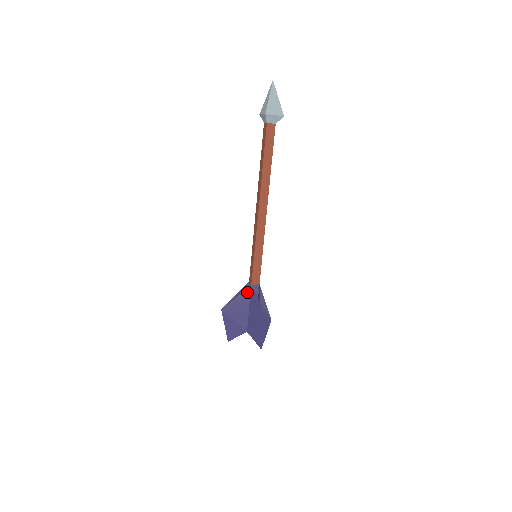
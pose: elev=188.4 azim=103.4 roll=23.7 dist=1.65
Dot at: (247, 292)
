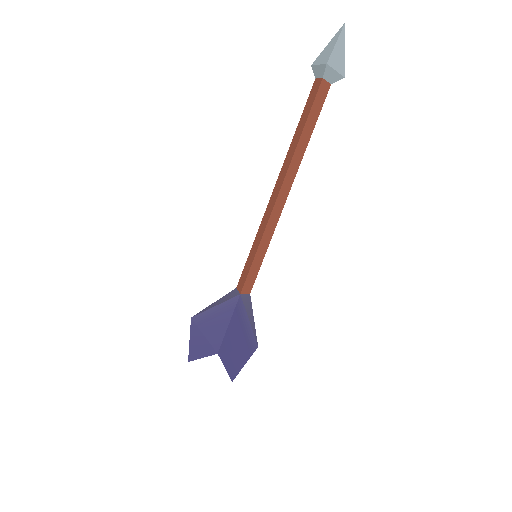
Dot at: (232, 301)
